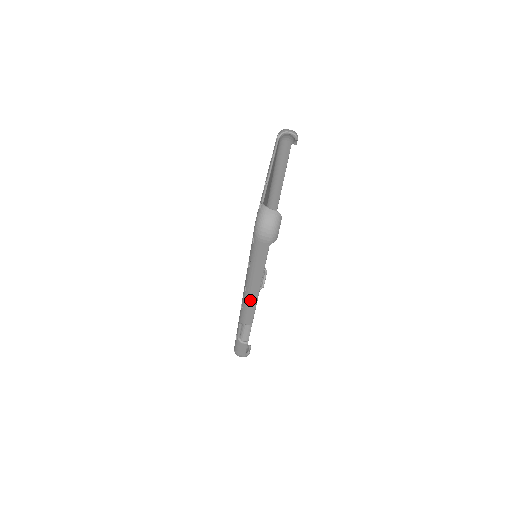
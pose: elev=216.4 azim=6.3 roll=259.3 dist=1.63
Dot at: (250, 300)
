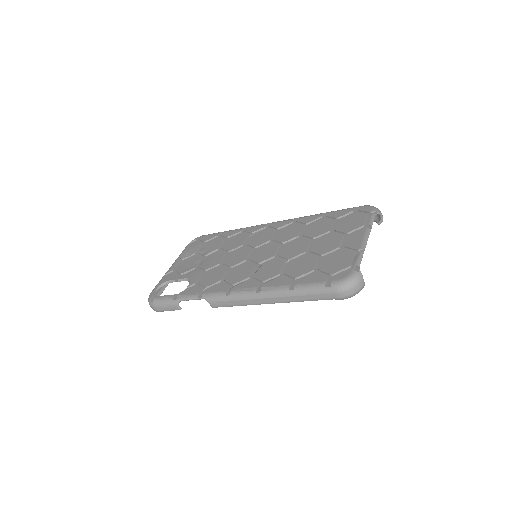
Dot at: (249, 300)
